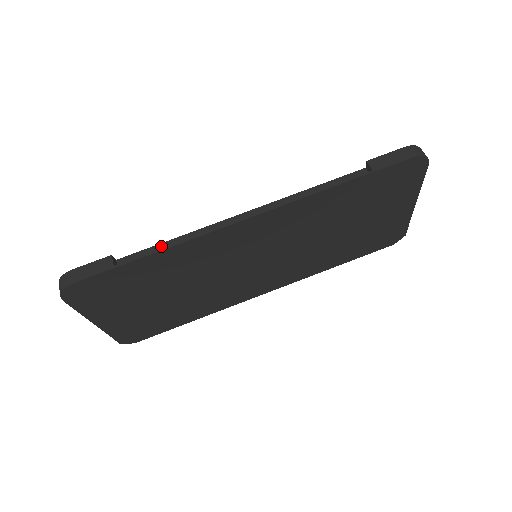
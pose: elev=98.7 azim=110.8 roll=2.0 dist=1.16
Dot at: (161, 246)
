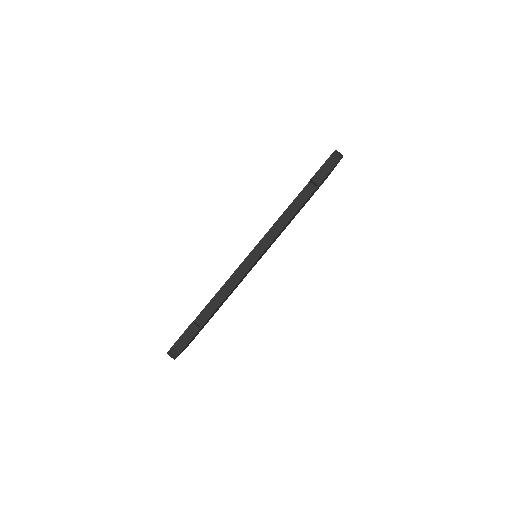
Dot at: (216, 298)
